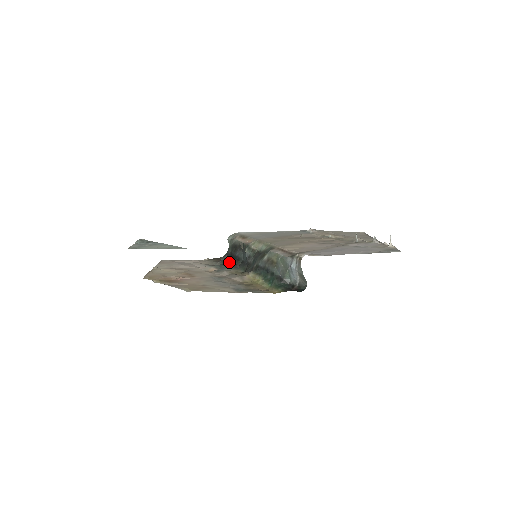
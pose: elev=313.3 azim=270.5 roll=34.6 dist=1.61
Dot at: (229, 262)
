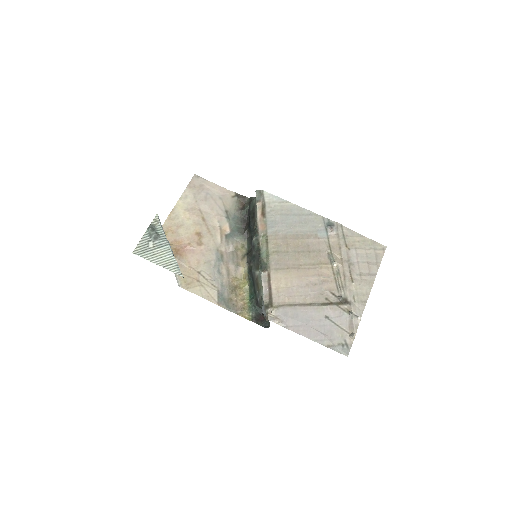
Dot at: (247, 218)
